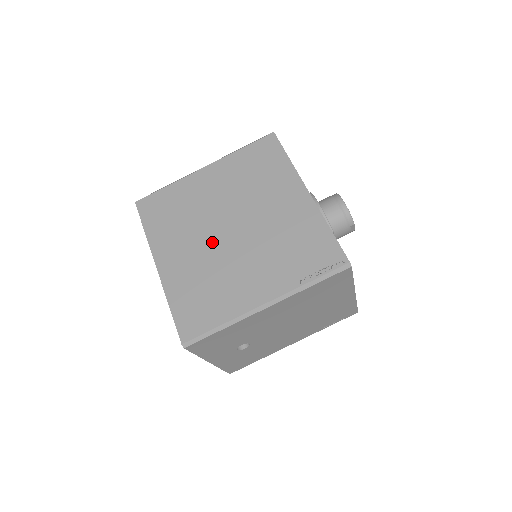
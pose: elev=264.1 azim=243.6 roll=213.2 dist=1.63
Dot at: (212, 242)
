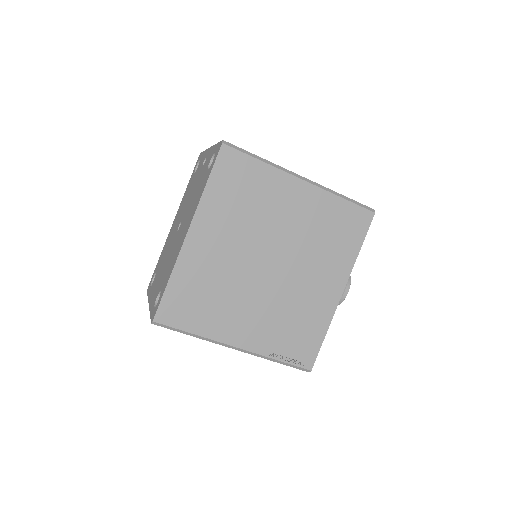
Dot at: (247, 259)
